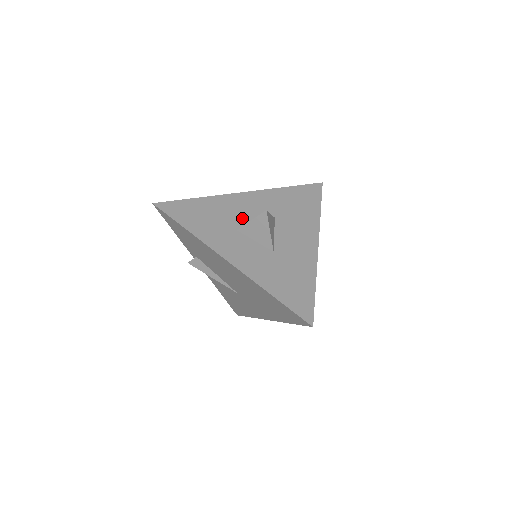
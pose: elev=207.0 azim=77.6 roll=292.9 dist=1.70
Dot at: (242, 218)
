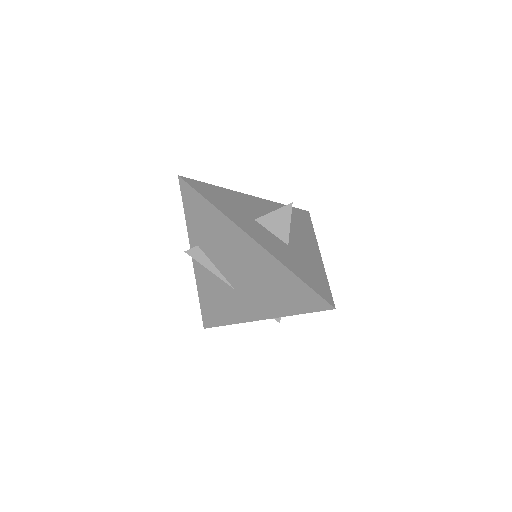
Dot at: (256, 213)
